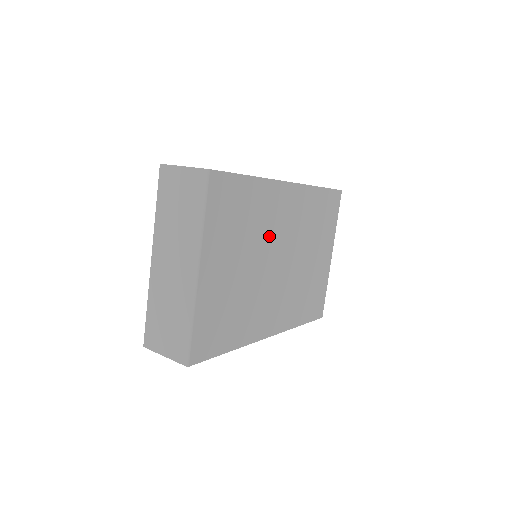
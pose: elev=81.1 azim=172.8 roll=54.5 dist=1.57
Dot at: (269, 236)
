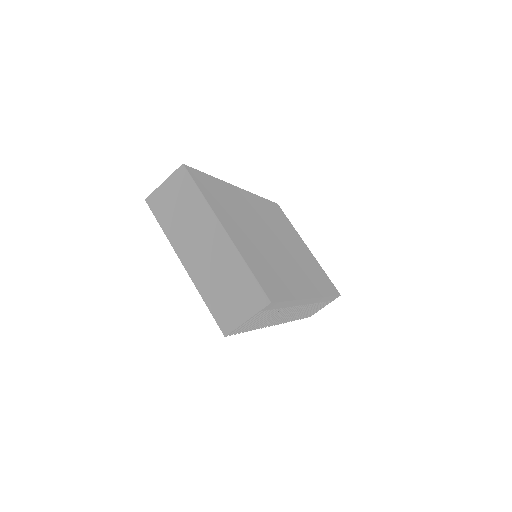
Dot at: (254, 220)
